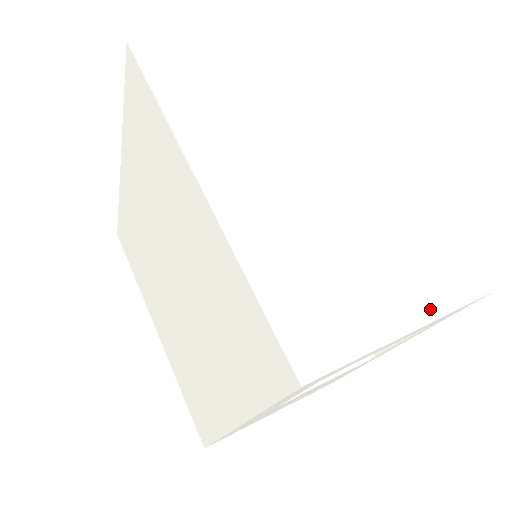
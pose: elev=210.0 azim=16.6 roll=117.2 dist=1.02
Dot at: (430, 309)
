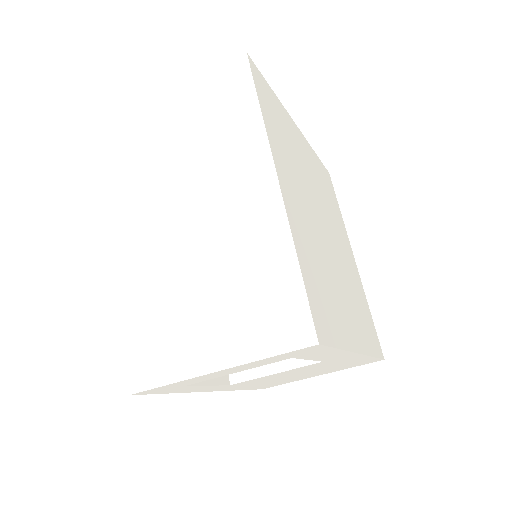
Dot at: (239, 355)
